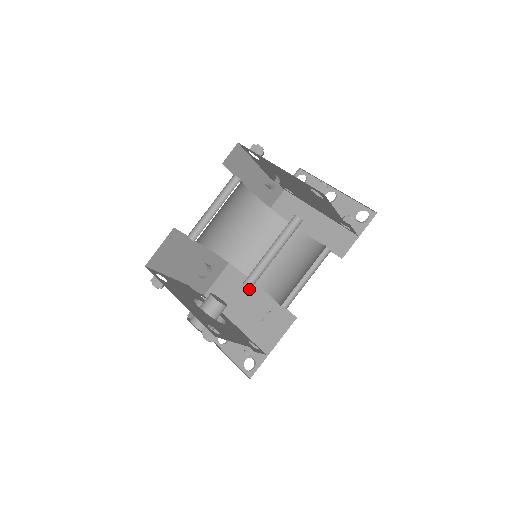
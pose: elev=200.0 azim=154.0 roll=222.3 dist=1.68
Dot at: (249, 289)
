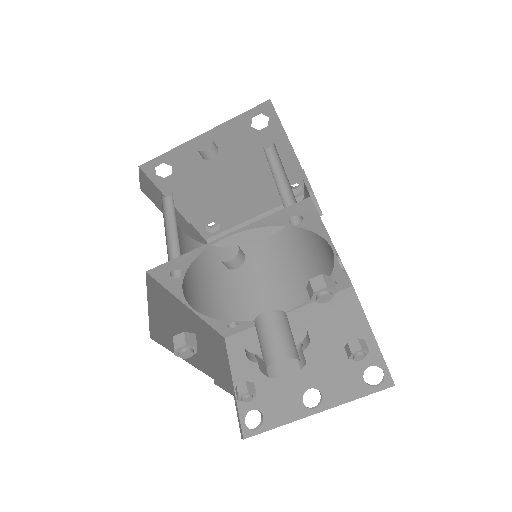
Dot at: occluded
